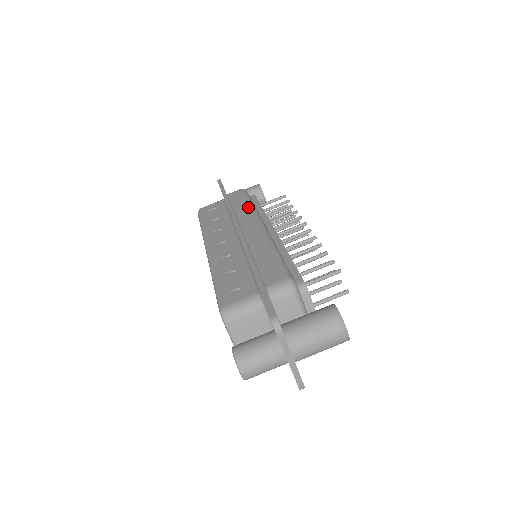
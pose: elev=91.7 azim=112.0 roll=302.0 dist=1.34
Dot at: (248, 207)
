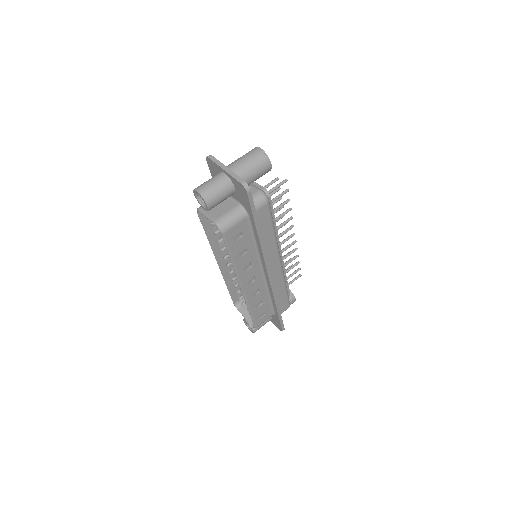
Dot at: occluded
